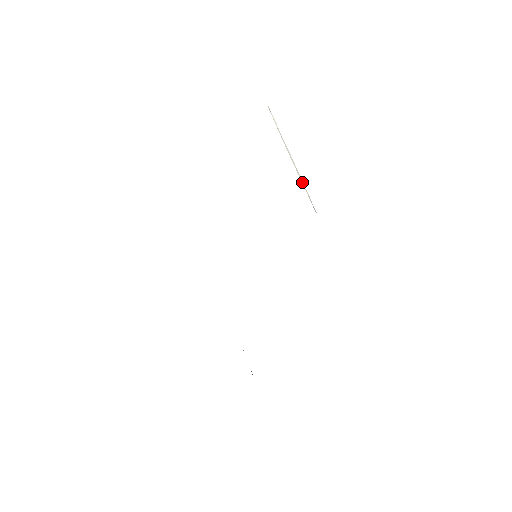
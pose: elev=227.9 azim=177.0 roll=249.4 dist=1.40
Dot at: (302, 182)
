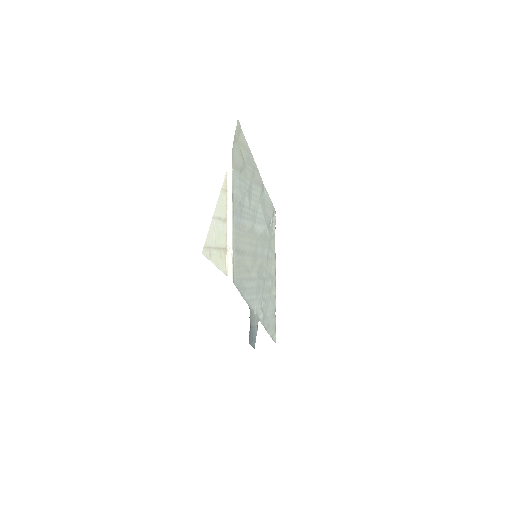
Dot at: (229, 248)
